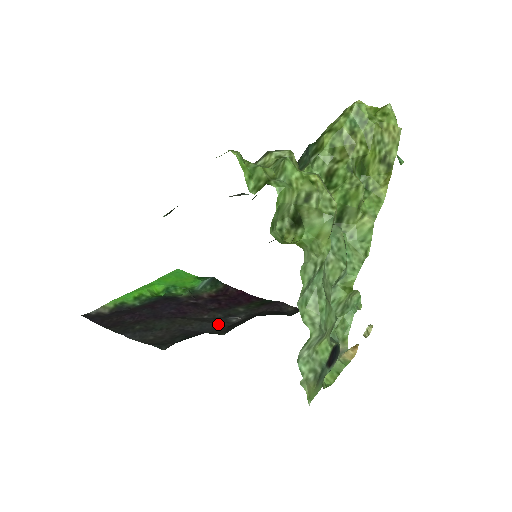
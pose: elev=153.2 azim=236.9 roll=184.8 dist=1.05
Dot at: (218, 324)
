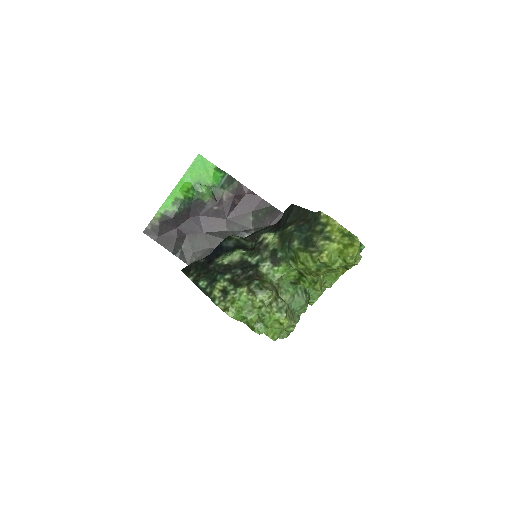
Dot at: occluded
